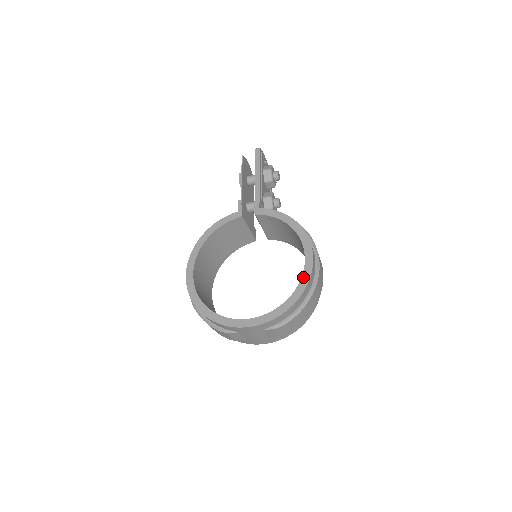
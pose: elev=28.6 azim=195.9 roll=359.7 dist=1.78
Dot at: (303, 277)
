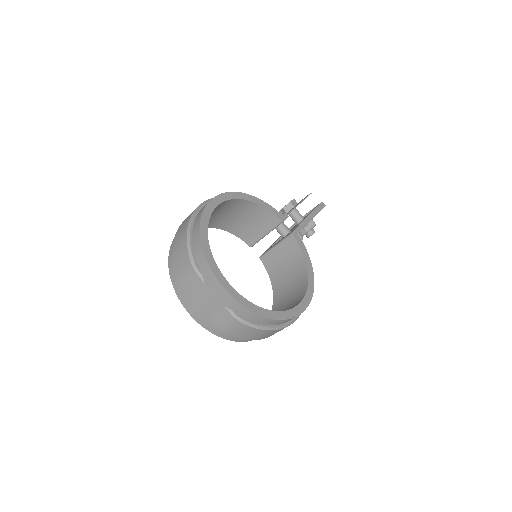
Dot at: (291, 311)
